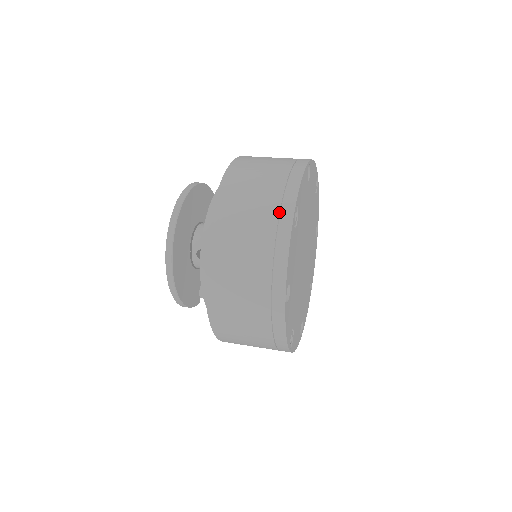
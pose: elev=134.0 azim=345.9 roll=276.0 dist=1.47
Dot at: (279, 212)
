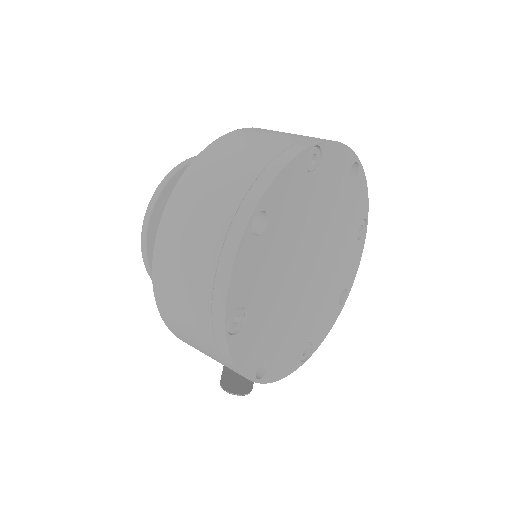
Dot at: (297, 142)
